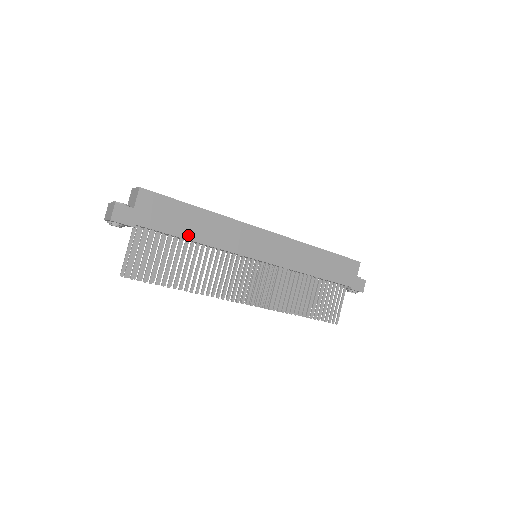
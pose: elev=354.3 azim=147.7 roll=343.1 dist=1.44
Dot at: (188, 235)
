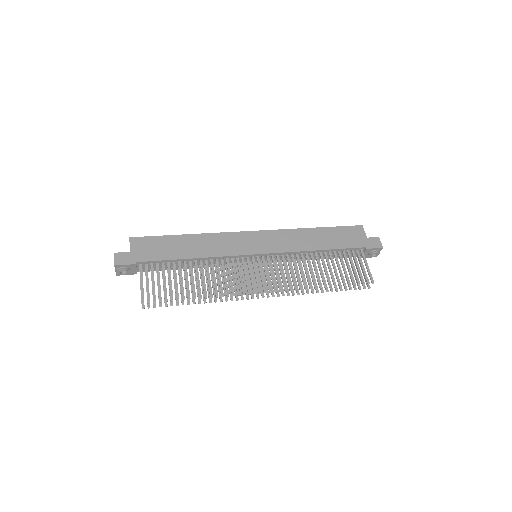
Dot at: (182, 256)
